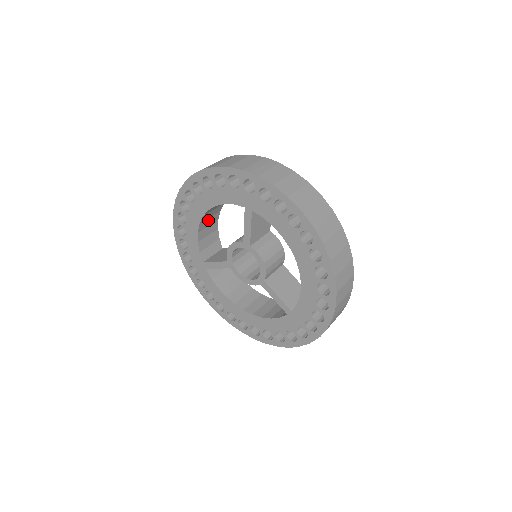
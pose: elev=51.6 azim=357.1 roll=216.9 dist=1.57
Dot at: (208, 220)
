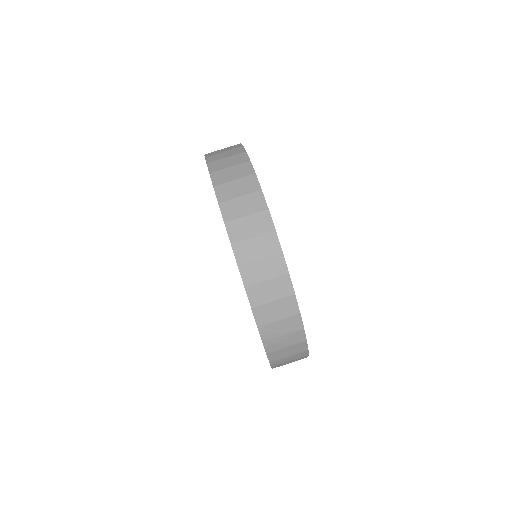
Dot at: occluded
